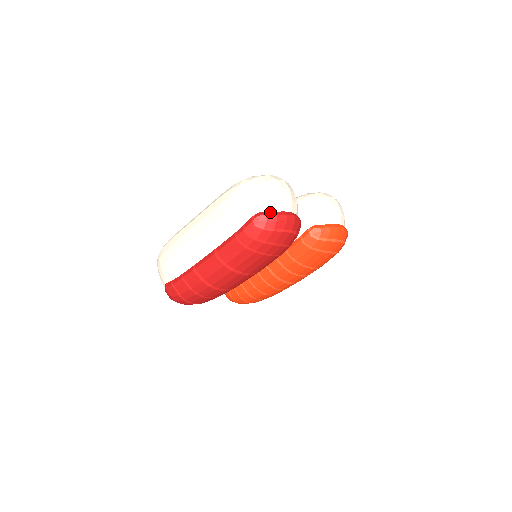
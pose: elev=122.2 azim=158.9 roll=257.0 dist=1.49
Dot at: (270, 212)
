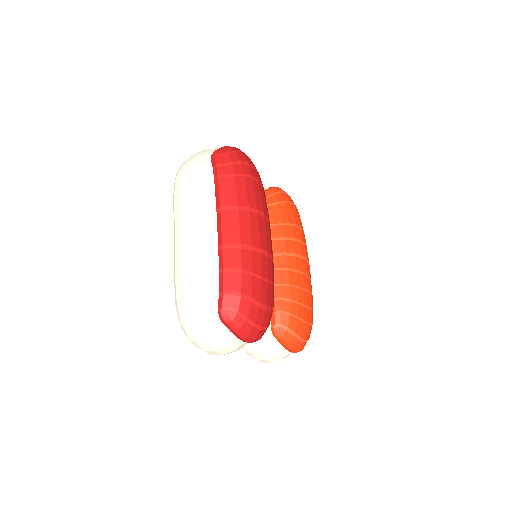
Dot at: occluded
